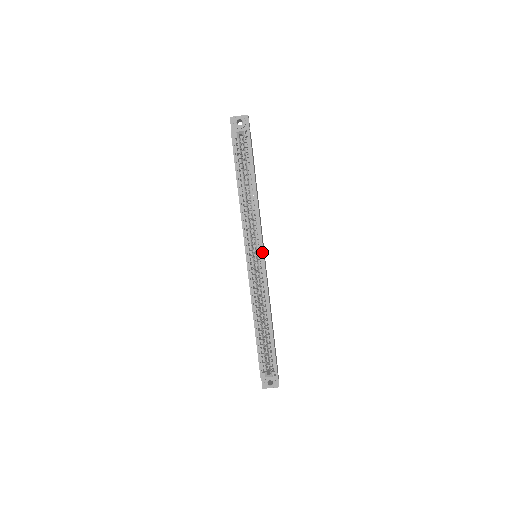
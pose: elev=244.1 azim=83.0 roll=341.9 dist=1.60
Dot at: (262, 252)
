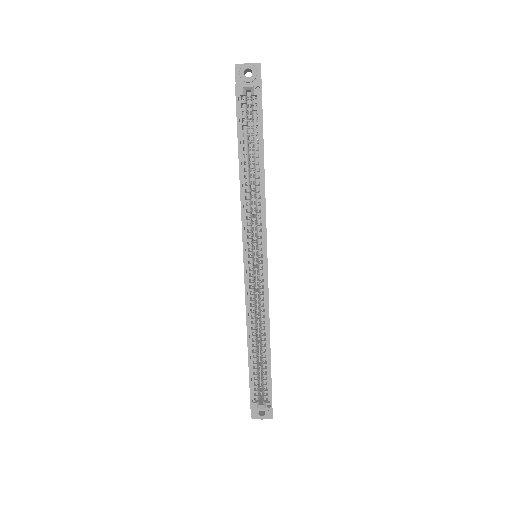
Dot at: (265, 255)
